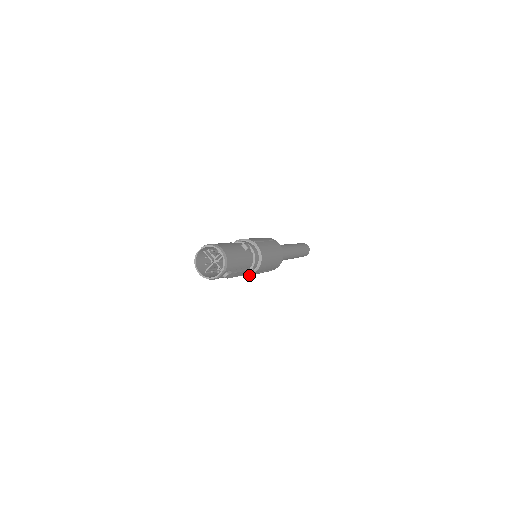
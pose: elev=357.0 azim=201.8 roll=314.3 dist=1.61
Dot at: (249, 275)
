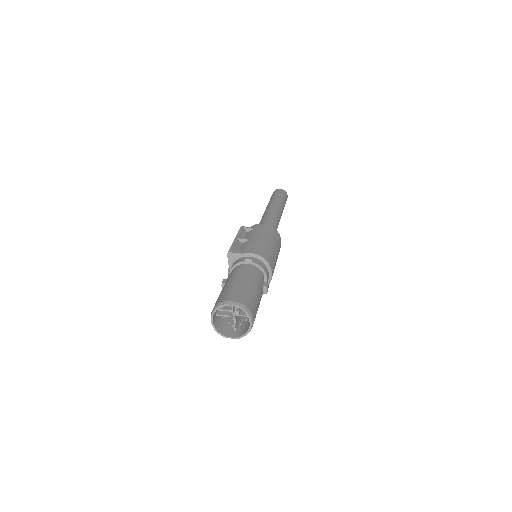
Dot at: occluded
